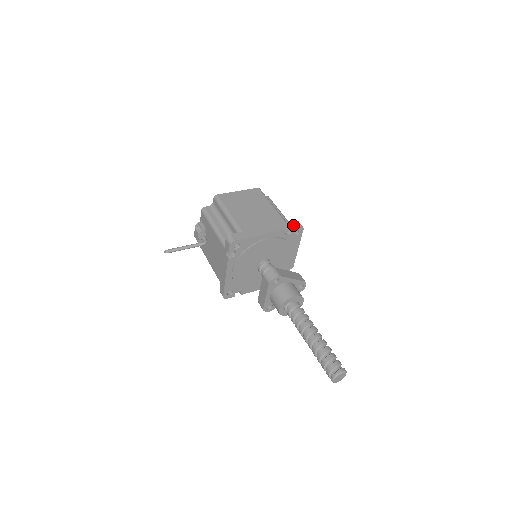
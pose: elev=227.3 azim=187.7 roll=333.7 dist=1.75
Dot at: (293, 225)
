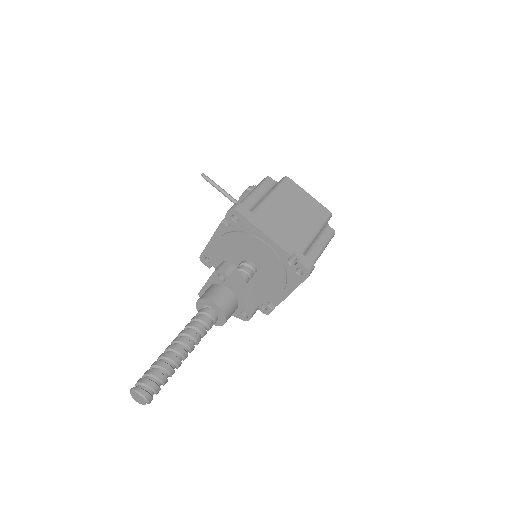
Dot at: (303, 261)
